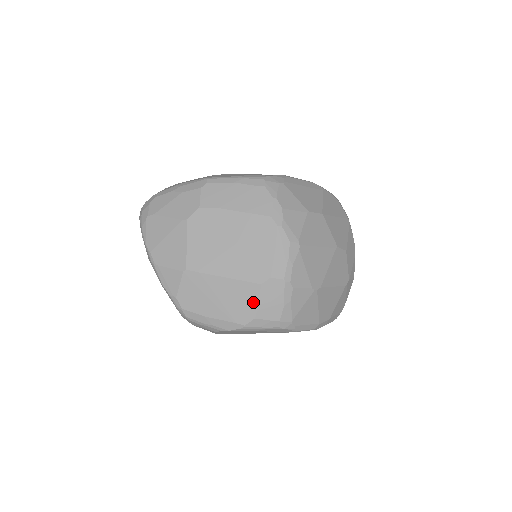
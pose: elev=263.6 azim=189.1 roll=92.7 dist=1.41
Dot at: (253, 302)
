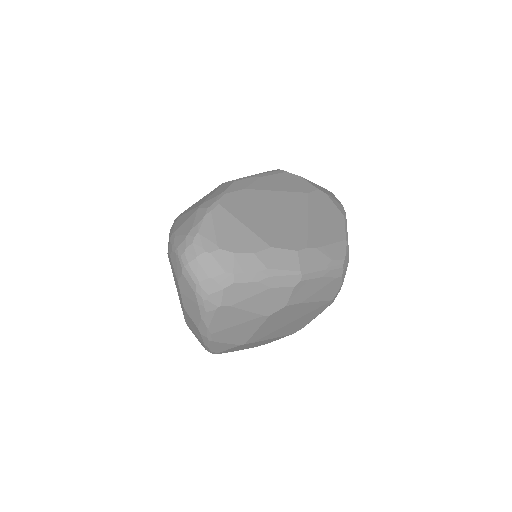
Dot at: occluded
